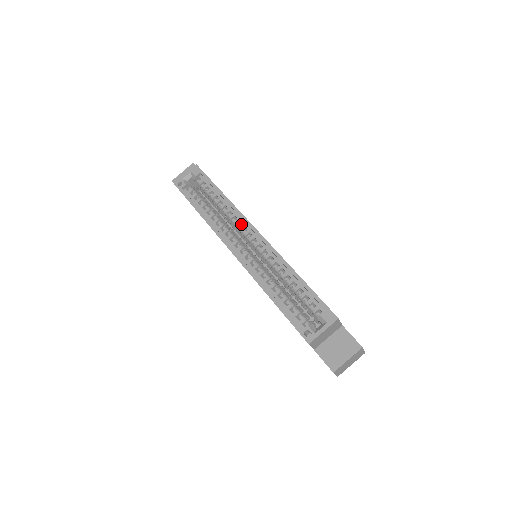
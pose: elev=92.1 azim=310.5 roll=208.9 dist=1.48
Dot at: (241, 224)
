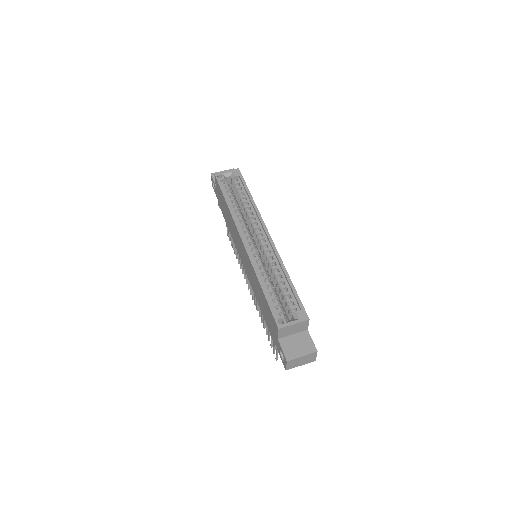
Dot at: (256, 225)
